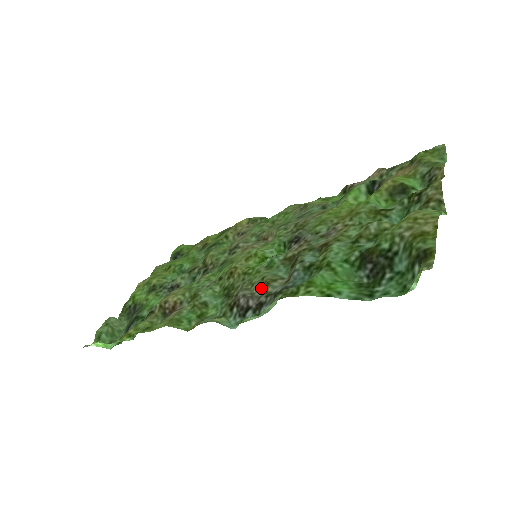
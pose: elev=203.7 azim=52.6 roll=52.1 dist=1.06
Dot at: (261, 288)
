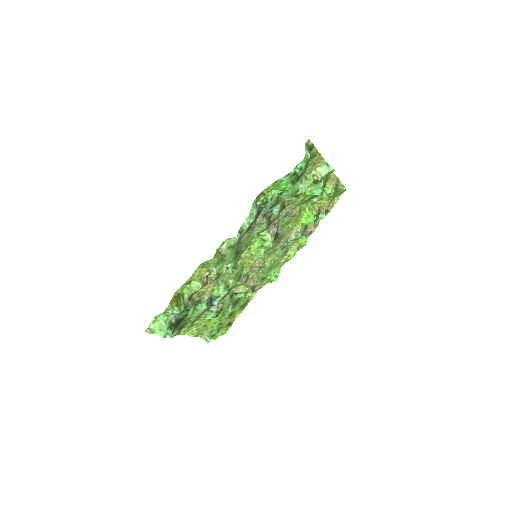
Dot at: (252, 228)
